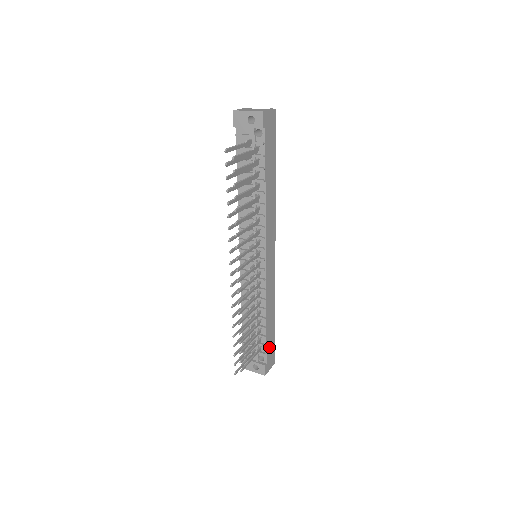
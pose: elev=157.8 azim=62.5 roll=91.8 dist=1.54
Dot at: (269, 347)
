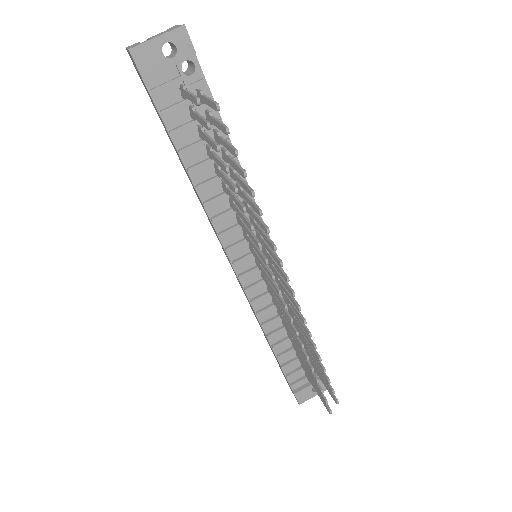
Dot at: occluded
